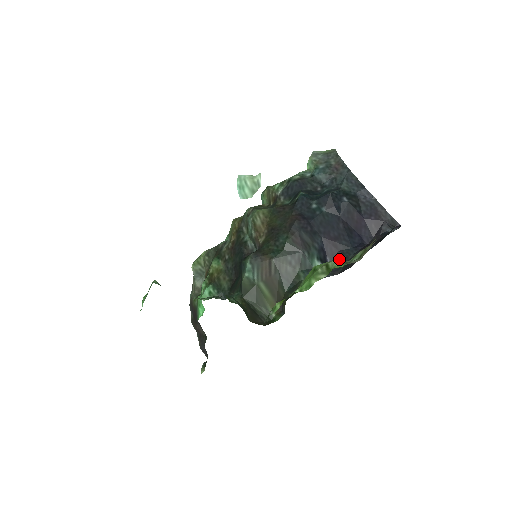
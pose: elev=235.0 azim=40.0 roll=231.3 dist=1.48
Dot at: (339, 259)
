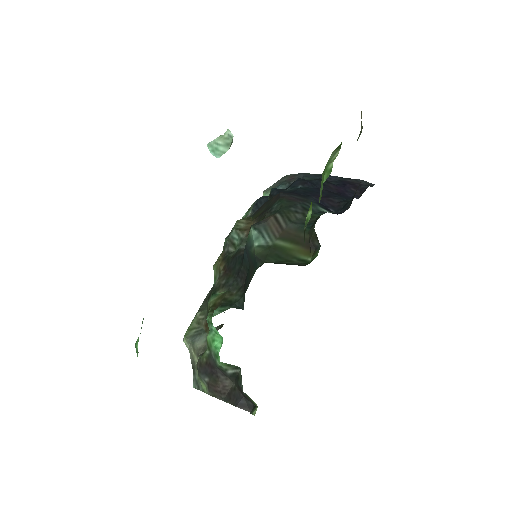
Dot at: (341, 206)
